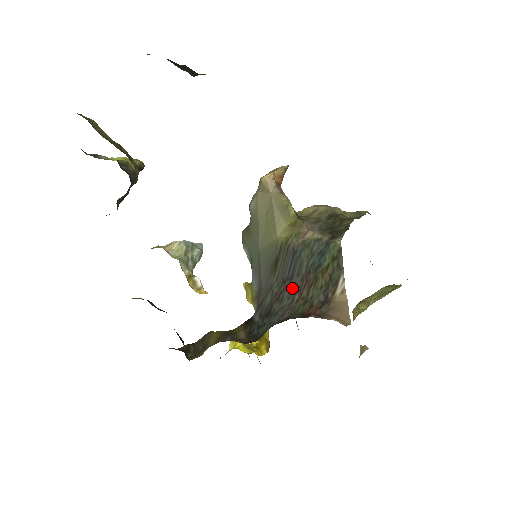
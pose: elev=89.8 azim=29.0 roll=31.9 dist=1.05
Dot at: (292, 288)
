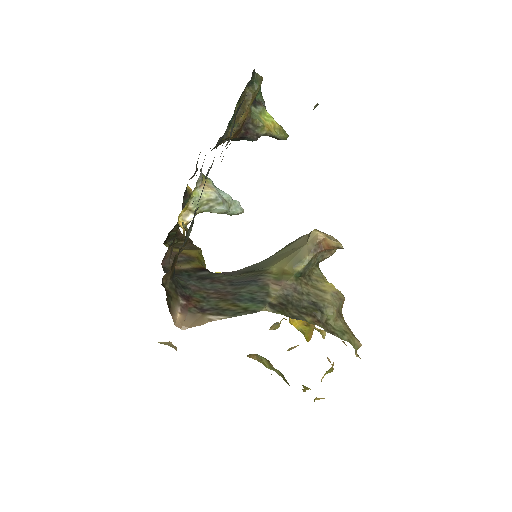
Dot at: (221, 287)
